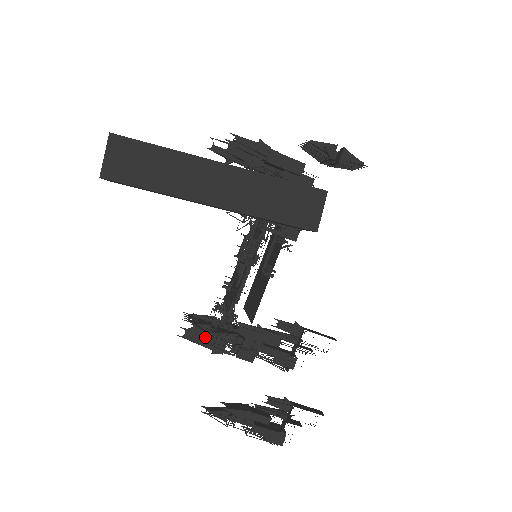
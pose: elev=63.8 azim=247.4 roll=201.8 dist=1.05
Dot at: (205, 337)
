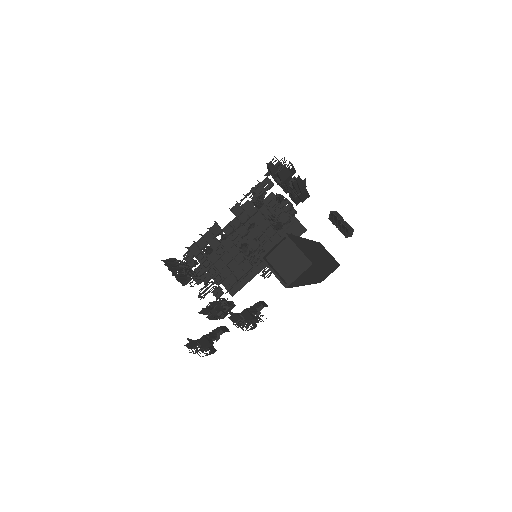
Dot at: (215, 315)
